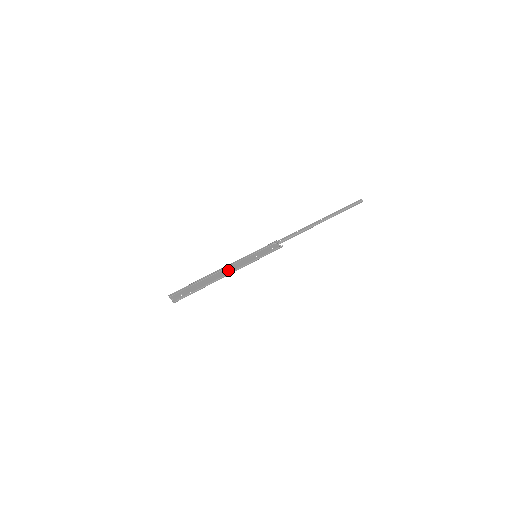
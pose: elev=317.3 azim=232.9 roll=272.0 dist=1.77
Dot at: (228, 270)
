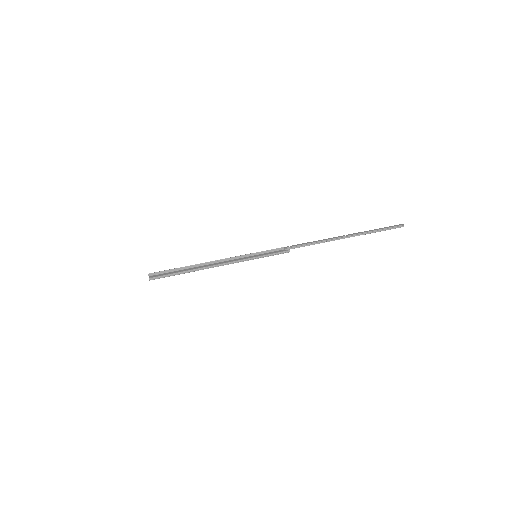
Dot at: (220, 263)
